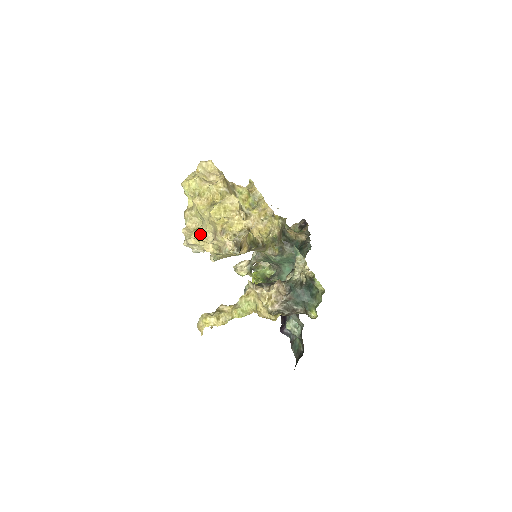
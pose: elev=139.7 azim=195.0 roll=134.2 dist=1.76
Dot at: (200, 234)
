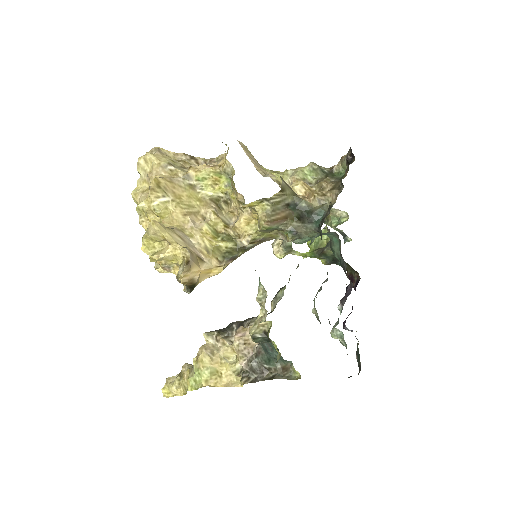
Dot at: occluded
